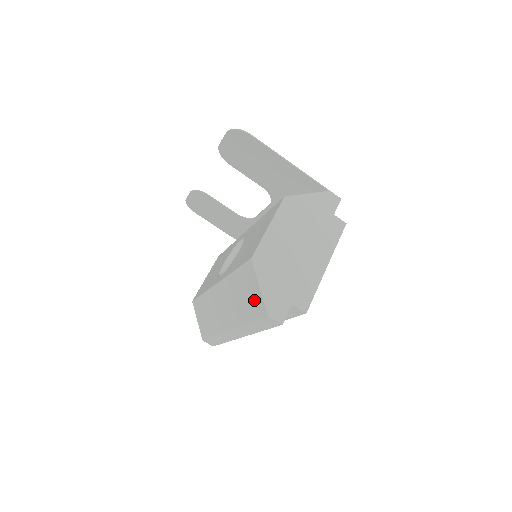
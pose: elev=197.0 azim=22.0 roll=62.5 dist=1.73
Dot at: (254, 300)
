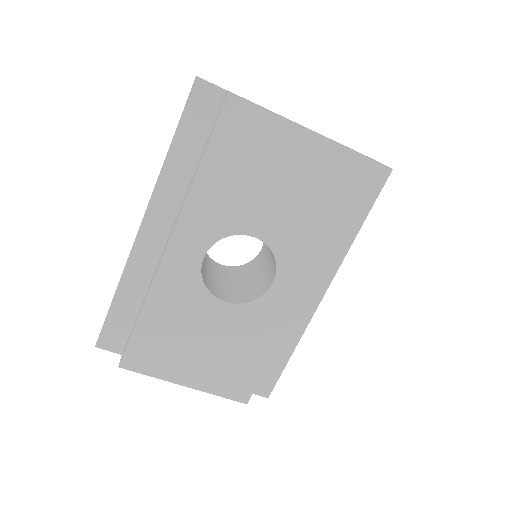
Dot at: occluded
